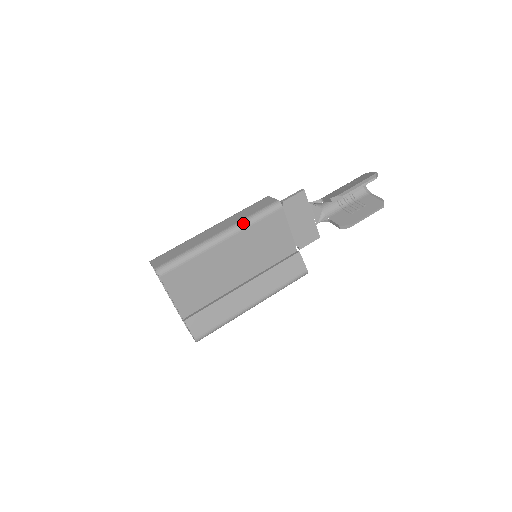
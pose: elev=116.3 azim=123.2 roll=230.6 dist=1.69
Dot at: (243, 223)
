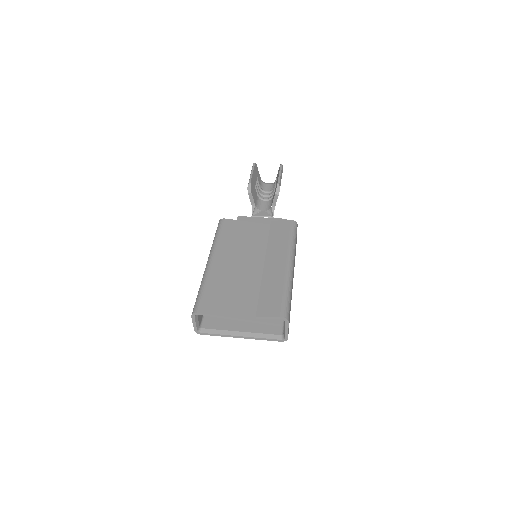
Dot at: (212, 245)
